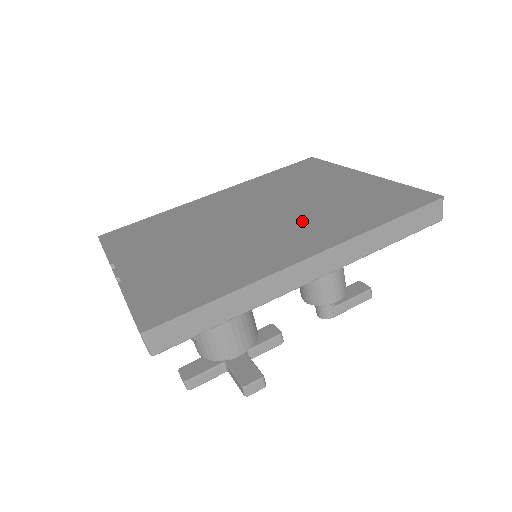
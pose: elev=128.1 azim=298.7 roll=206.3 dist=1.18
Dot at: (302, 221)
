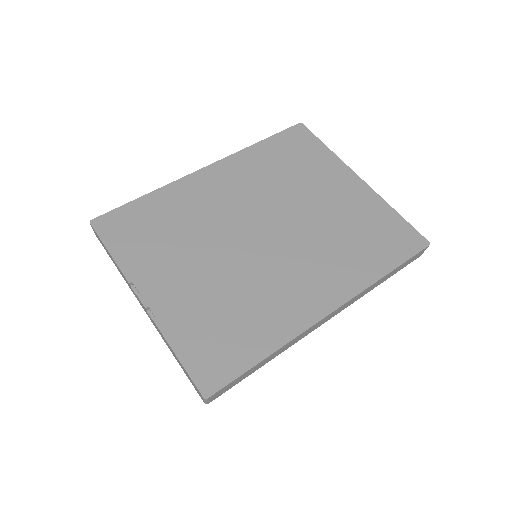
Dot at: (314, 251)
